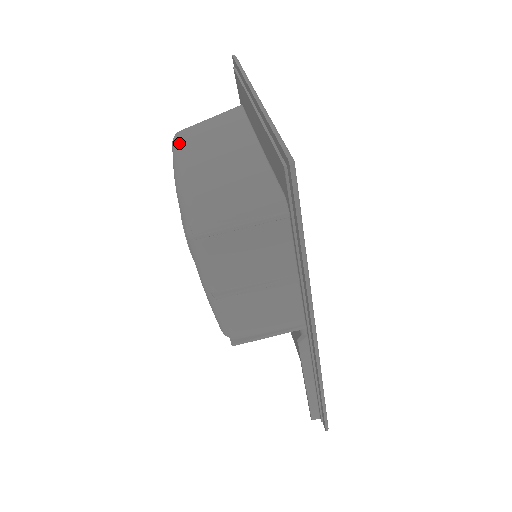
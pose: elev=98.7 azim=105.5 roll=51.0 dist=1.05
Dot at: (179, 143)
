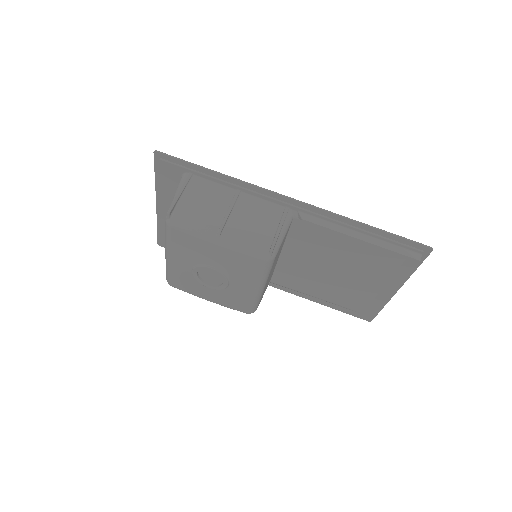
Dot at: occluded
